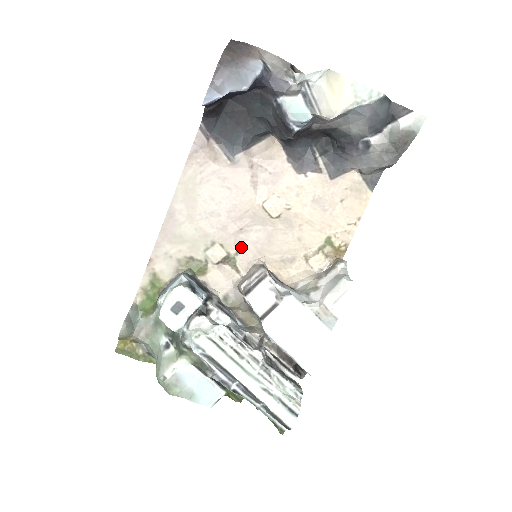
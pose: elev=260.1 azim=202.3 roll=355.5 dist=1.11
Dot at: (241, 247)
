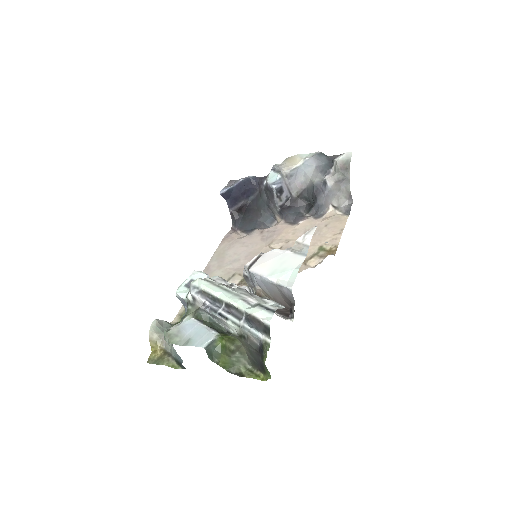
Dot at: occluded
